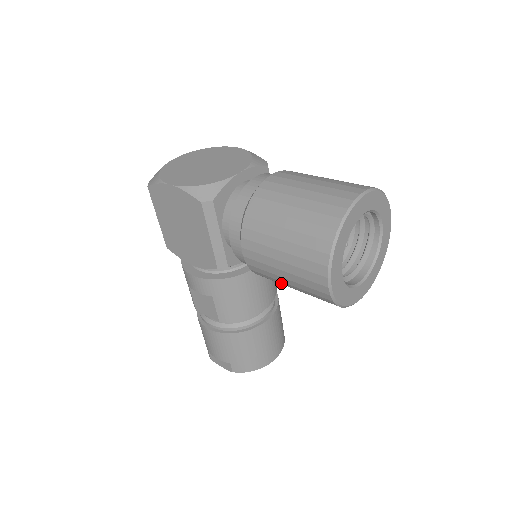
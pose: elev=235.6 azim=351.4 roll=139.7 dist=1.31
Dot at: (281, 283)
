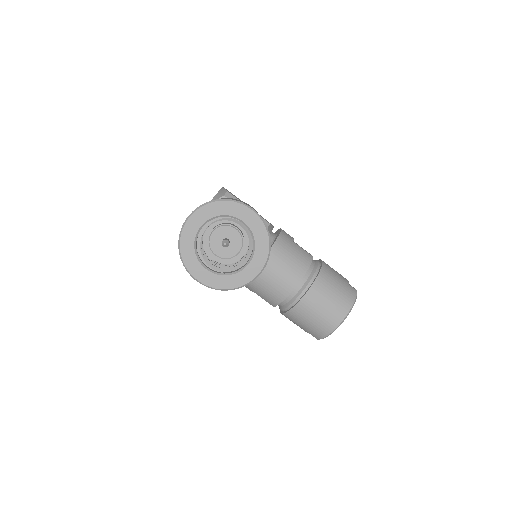
Dot at: occluded
